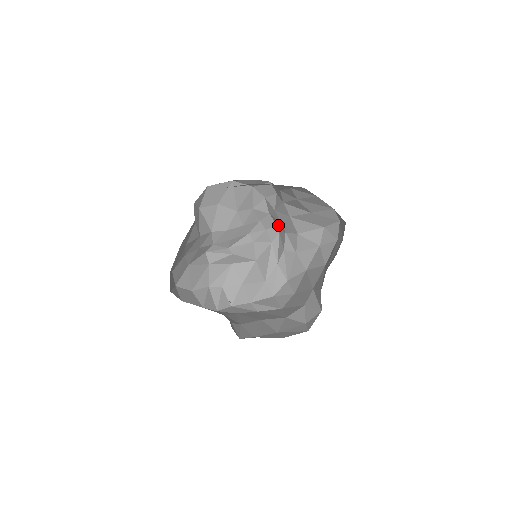
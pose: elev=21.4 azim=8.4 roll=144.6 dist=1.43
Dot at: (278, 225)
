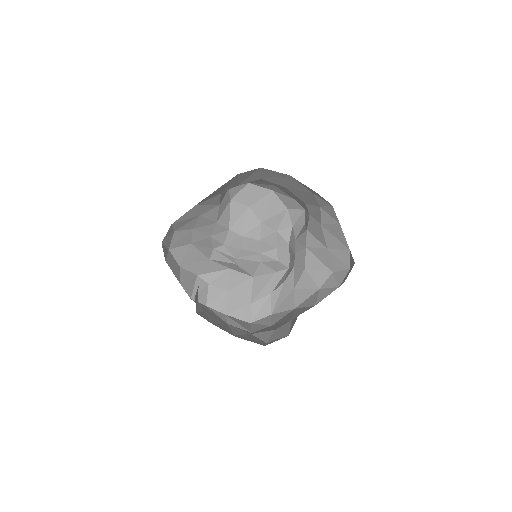
Dot at: (291, 259)
